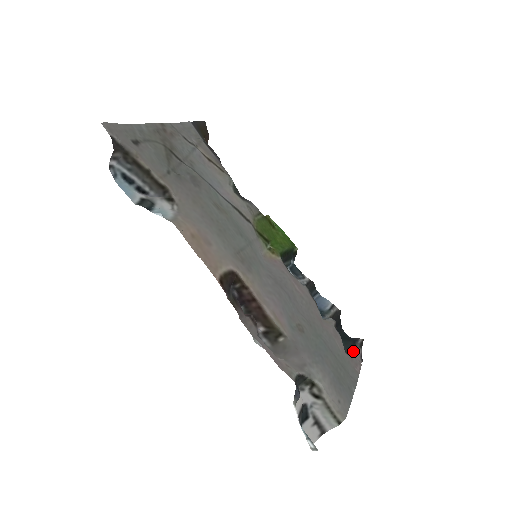
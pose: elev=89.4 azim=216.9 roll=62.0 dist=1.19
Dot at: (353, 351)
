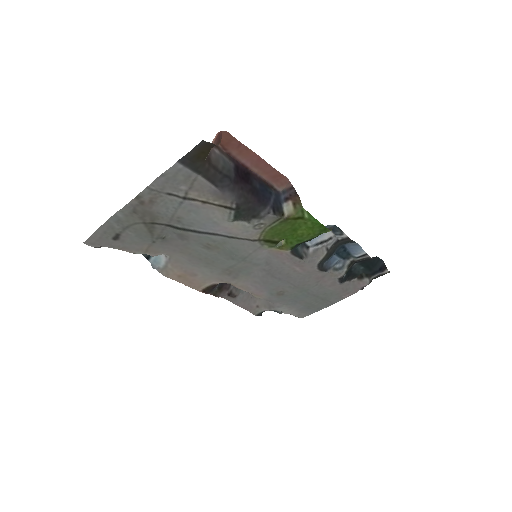
Dot at: (362, 280)
